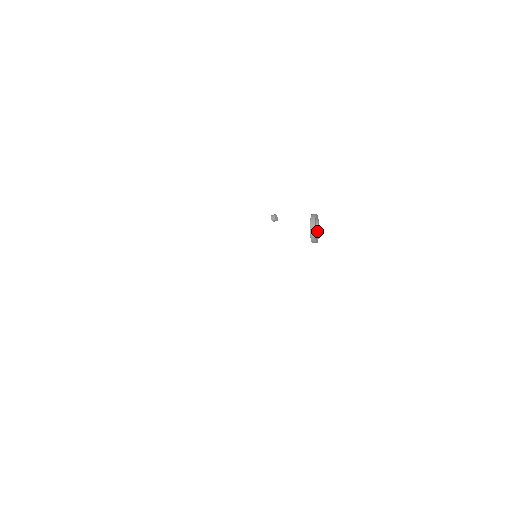
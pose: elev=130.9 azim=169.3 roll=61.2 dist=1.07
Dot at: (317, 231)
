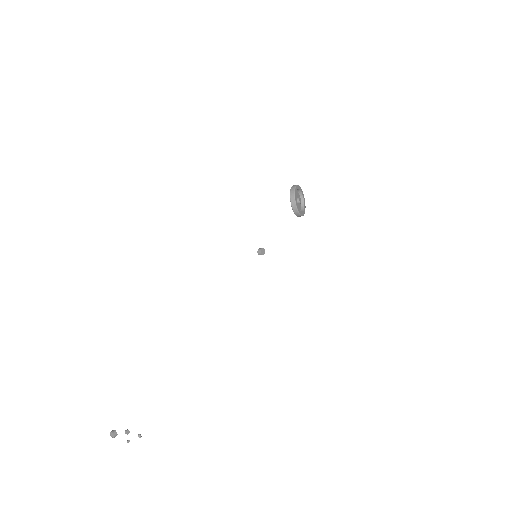
Dot at: (300, 194)
